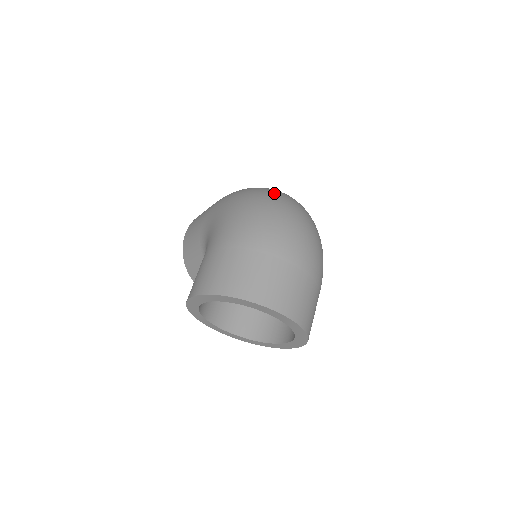
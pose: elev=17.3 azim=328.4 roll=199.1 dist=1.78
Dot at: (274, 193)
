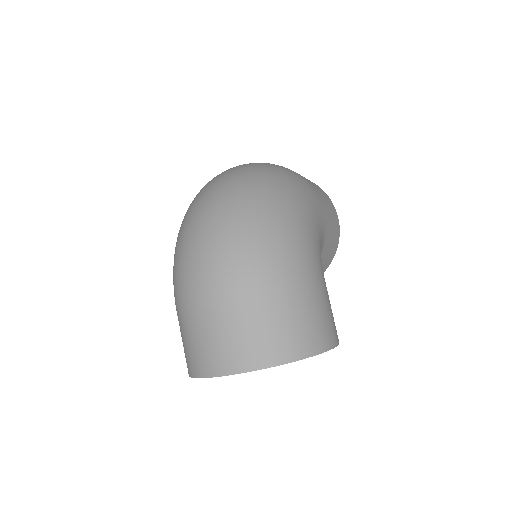
Dot at: (192, 204)
